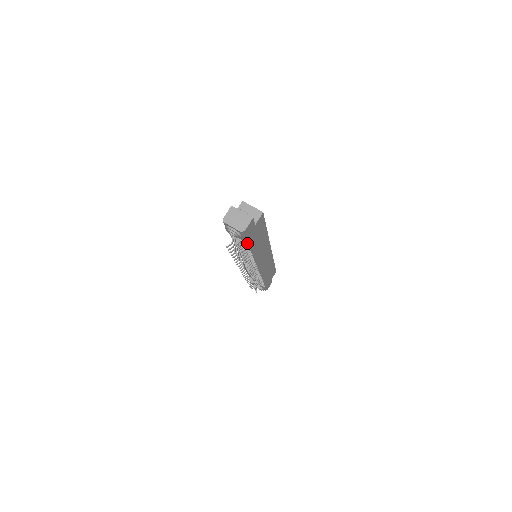
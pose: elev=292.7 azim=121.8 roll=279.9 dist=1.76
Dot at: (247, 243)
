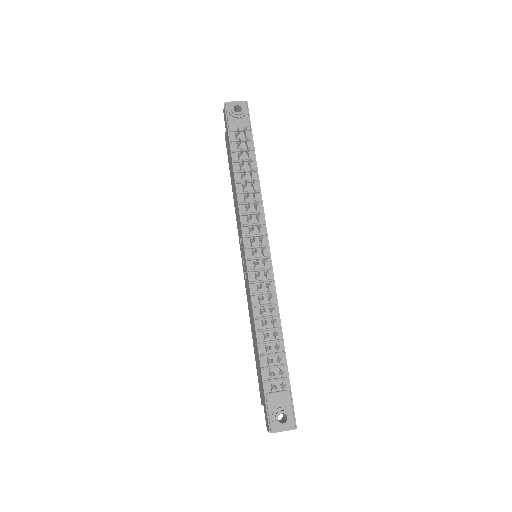
Dot at: (251, 139)
